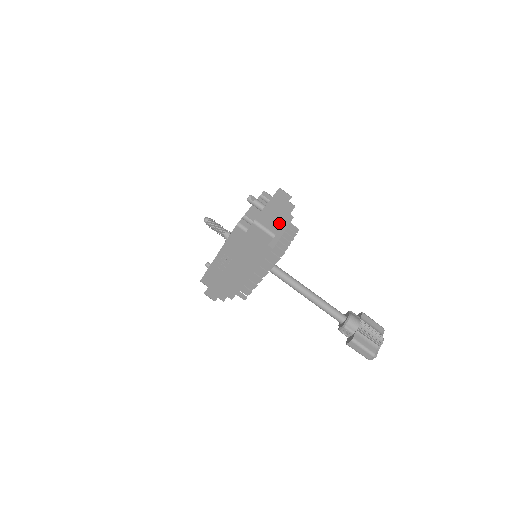
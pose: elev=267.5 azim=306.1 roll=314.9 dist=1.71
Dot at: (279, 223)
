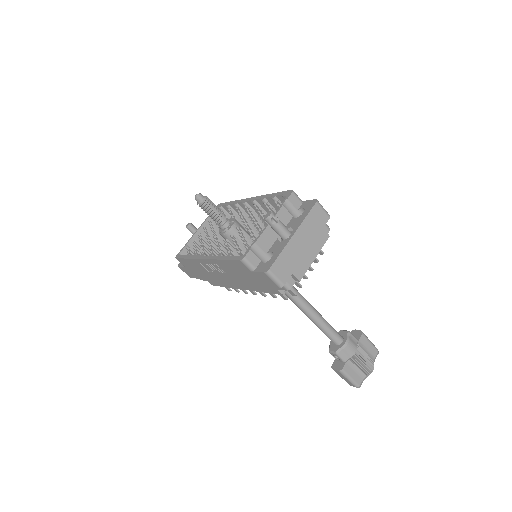
Dot at: (301, 271)
